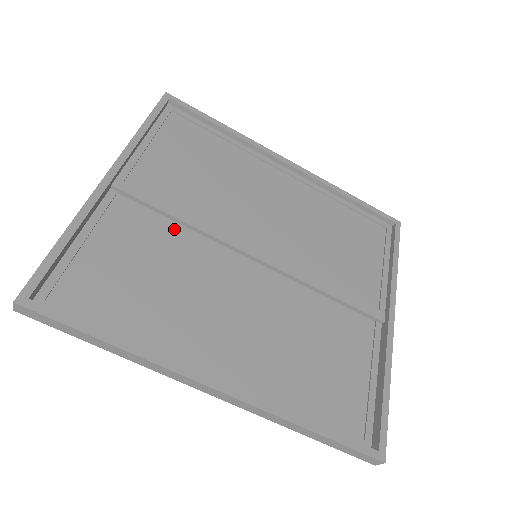
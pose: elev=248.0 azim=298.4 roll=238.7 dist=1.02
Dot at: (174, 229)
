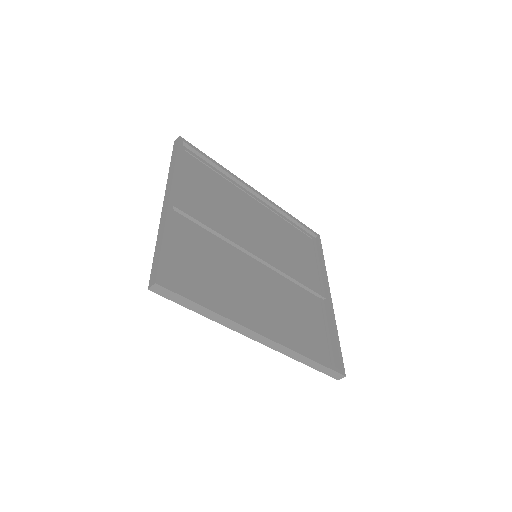
Dot at: (210, 237)
